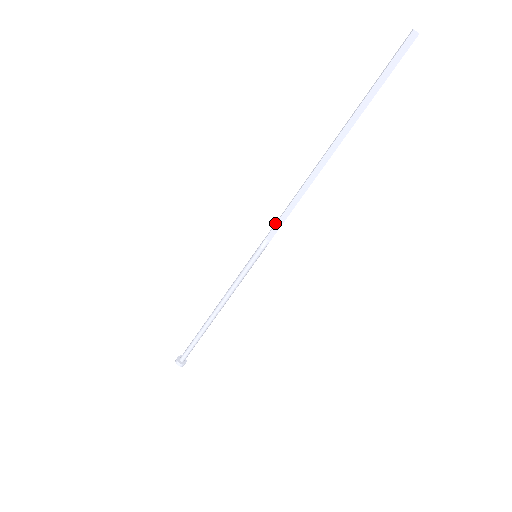
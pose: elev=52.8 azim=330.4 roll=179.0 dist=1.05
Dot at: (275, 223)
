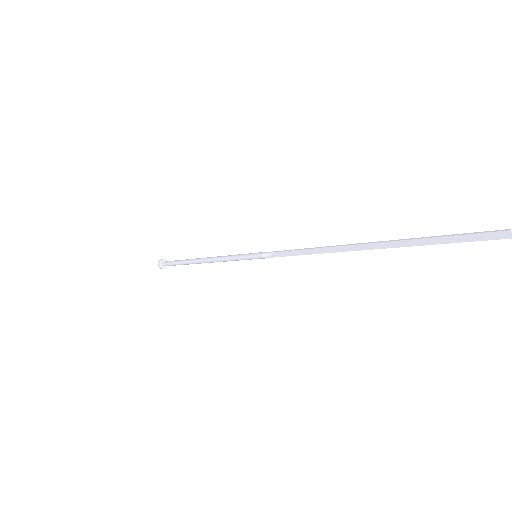
Dot at: (285, 250)
